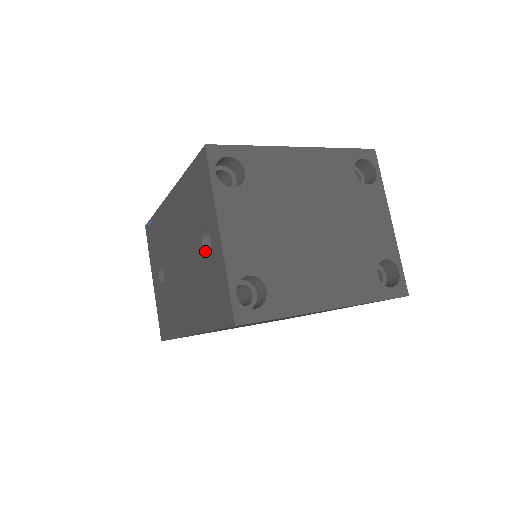
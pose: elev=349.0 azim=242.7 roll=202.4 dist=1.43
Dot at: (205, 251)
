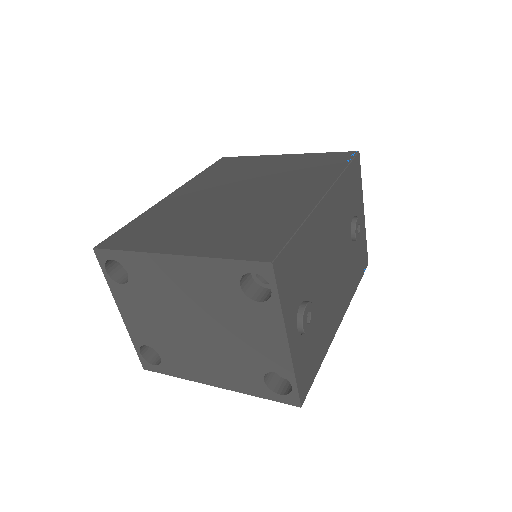
Dot at: occluded
